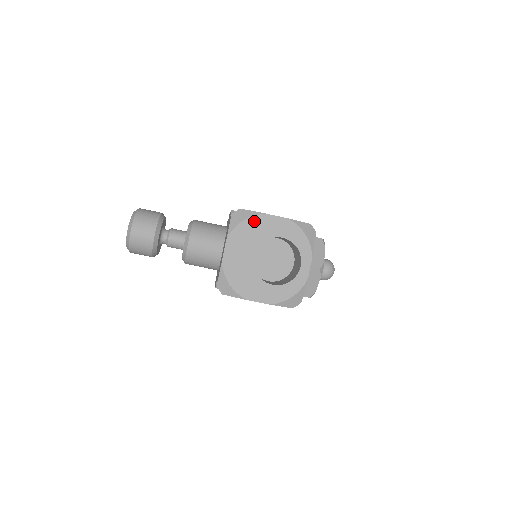
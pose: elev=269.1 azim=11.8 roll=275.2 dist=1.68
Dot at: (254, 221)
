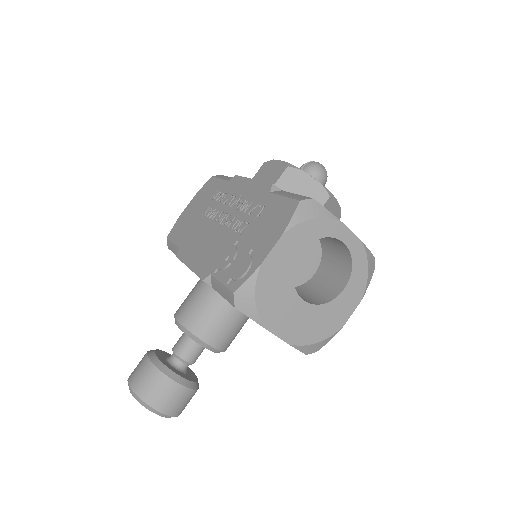
Dot at: (263, 284)
